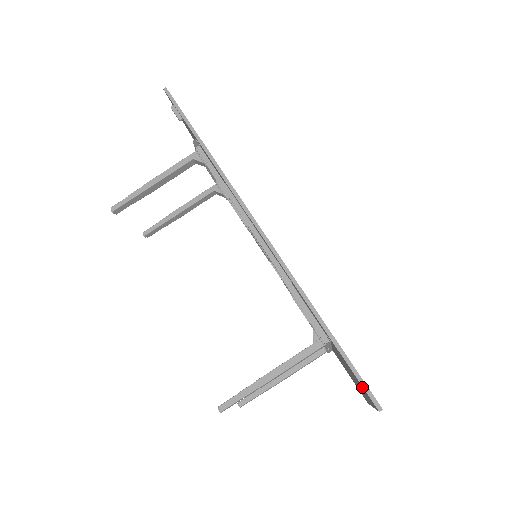
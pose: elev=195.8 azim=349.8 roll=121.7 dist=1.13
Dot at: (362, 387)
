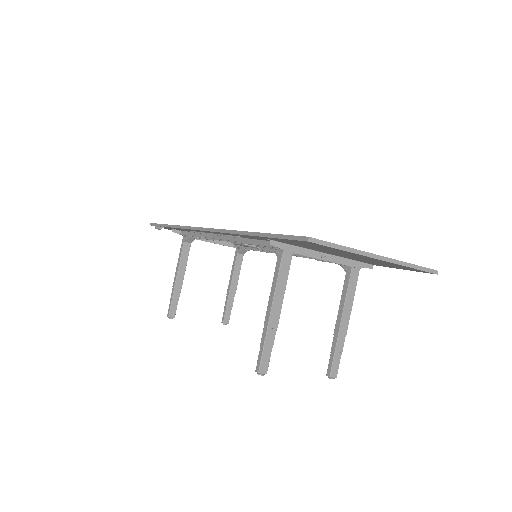
Dot at: (298, 242)
